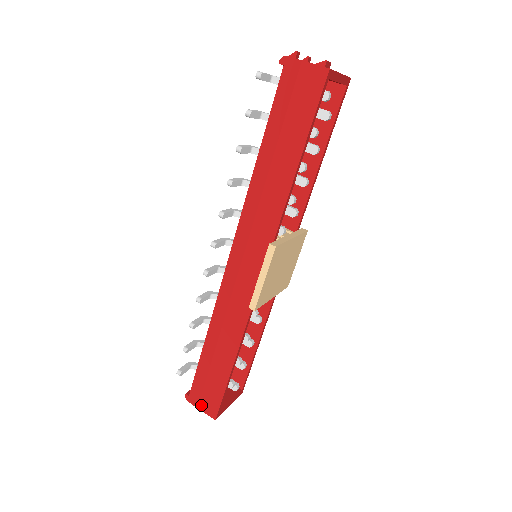
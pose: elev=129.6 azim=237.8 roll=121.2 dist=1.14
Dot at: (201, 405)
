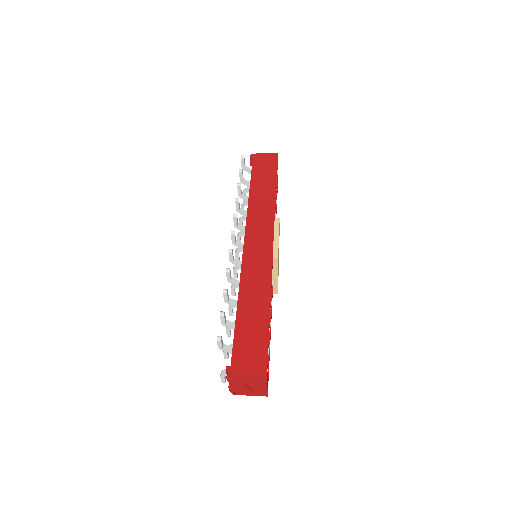
Dot at: (247, 367)
